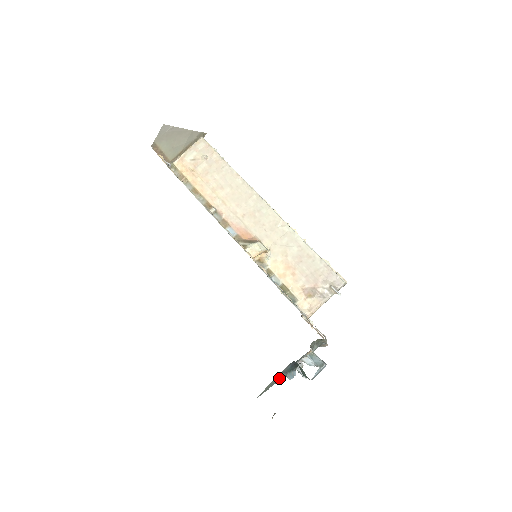
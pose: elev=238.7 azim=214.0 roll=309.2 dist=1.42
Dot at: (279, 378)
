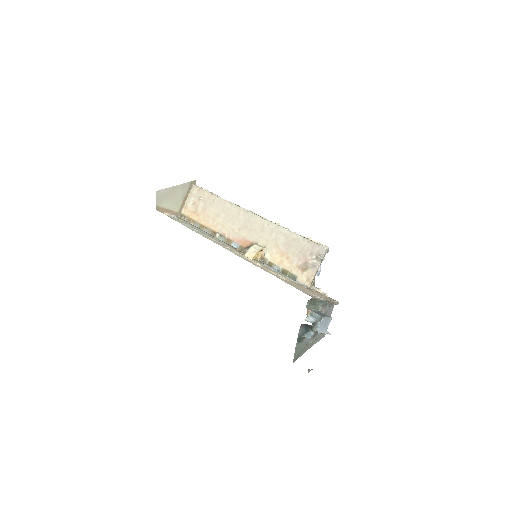
Dot at: (310, 342)
